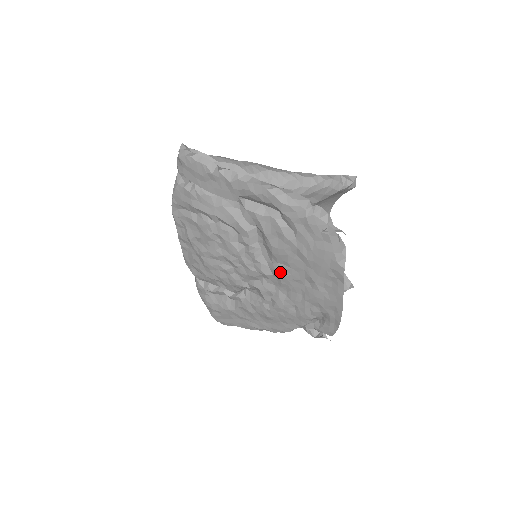
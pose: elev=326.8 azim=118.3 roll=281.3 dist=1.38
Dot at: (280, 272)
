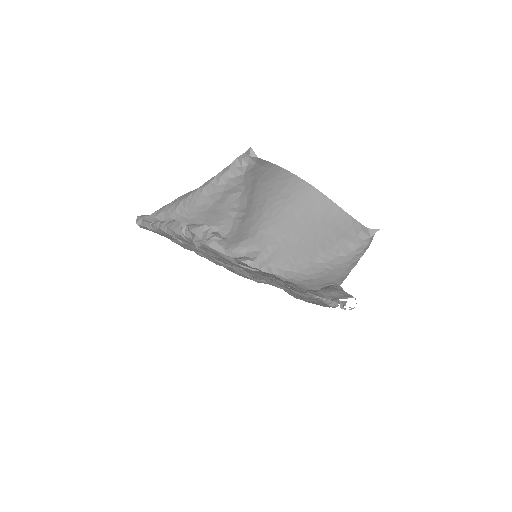
Dot at: (249, 273)
